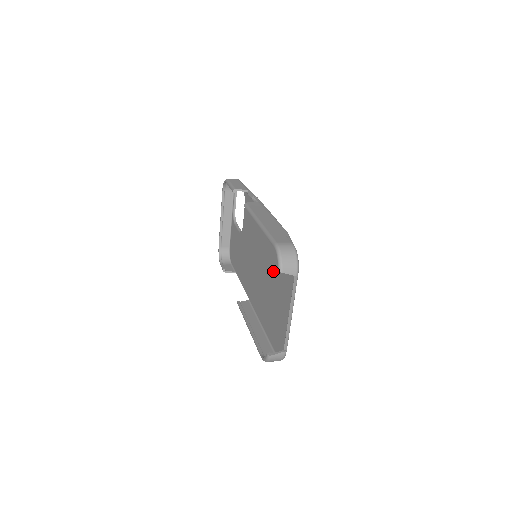
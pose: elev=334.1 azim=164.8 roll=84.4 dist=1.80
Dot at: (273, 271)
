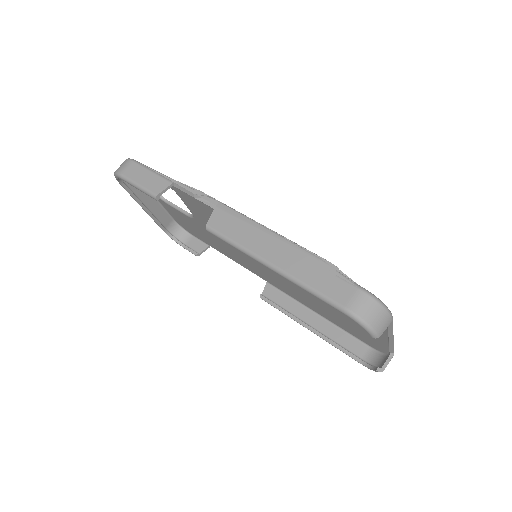
Dot at: occluded
